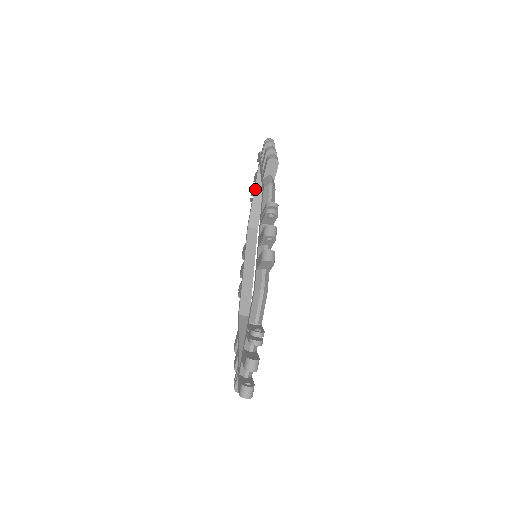
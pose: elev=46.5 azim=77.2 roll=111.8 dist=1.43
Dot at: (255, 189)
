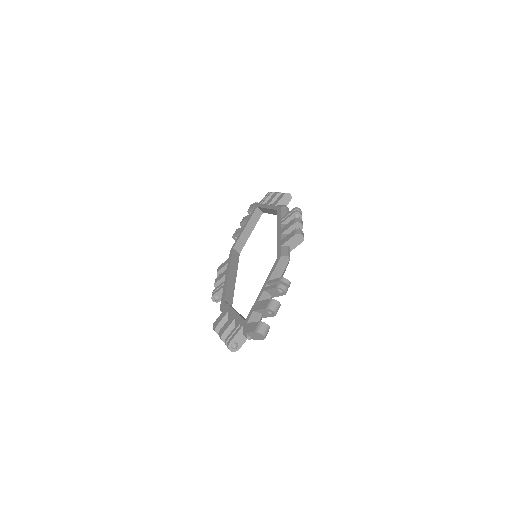
Dot at: (248, 223)
